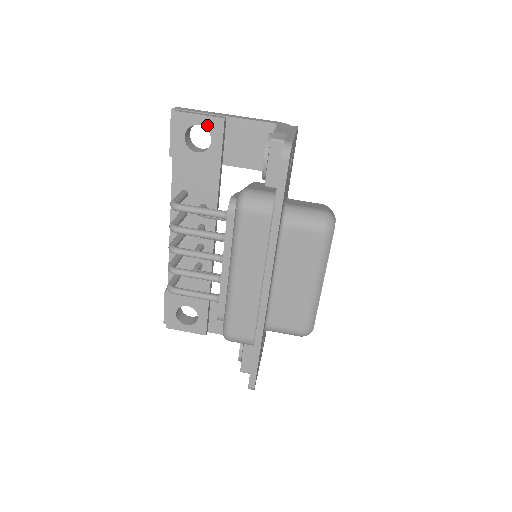
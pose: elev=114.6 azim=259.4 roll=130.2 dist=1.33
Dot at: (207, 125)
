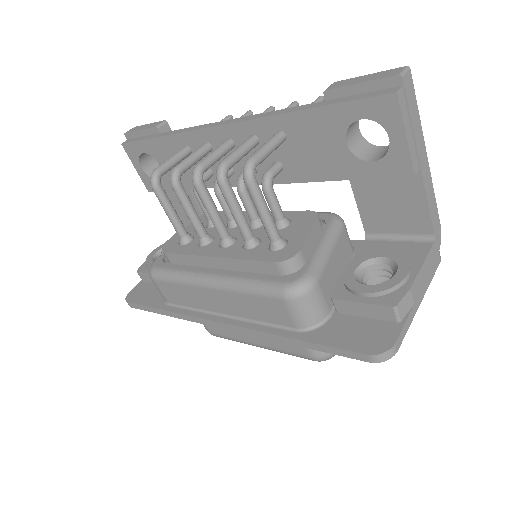
Dot at: (394, 151)
